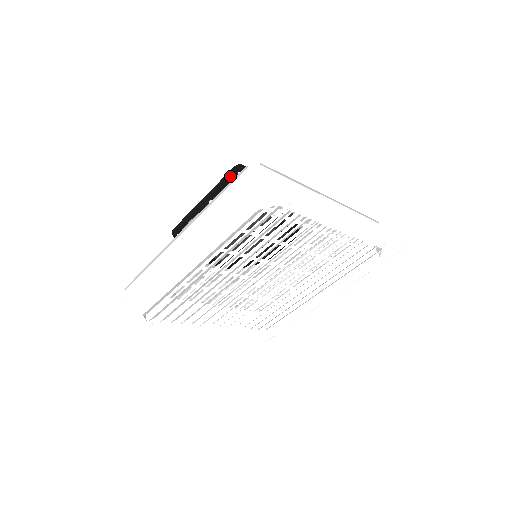
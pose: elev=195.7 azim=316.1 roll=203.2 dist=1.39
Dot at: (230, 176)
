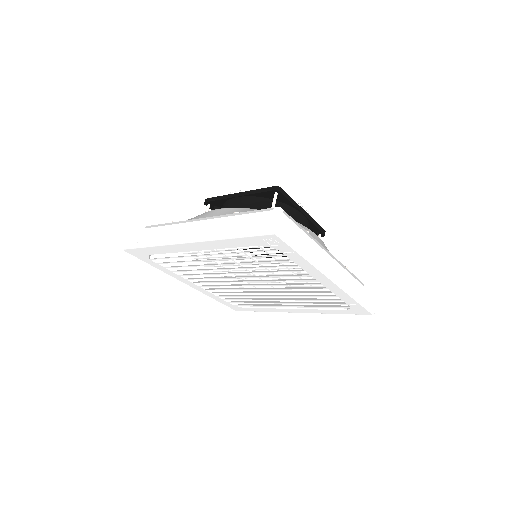
Dot at: (268, 191)
